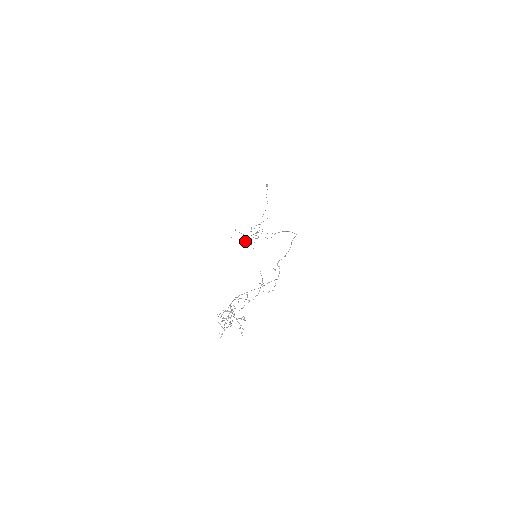
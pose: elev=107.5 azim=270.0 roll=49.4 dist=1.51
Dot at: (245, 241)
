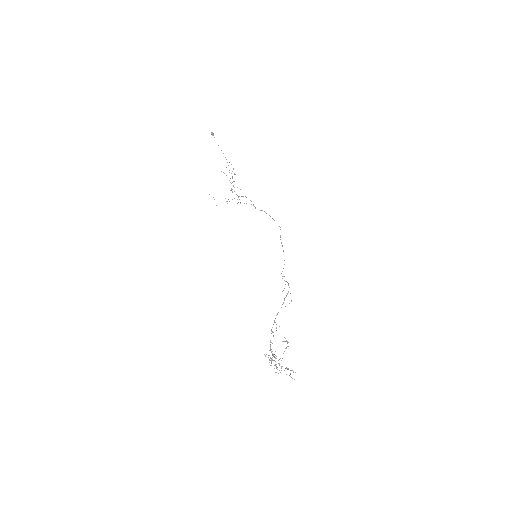
Dot at: occluded
